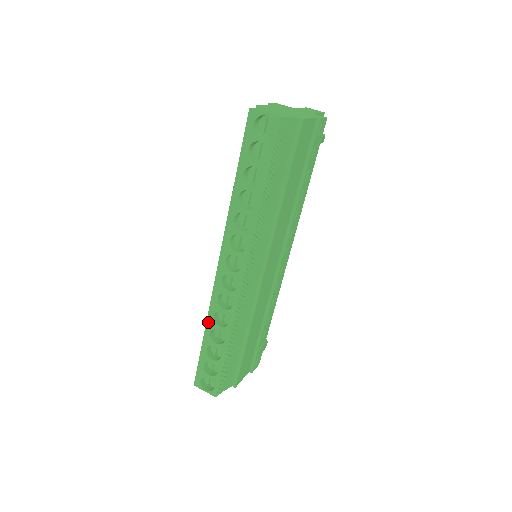
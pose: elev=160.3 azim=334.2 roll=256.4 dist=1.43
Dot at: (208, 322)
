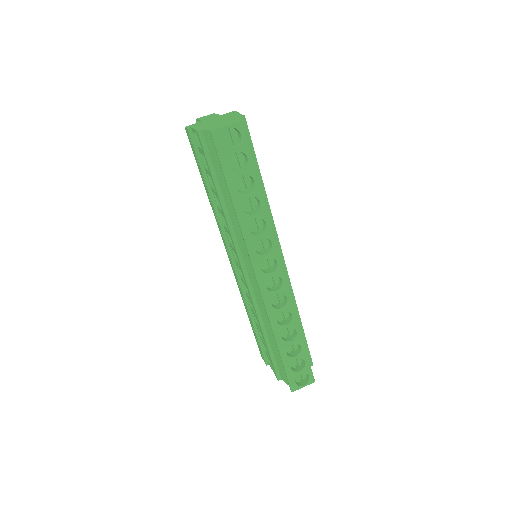
Dot at: (275, 331)
